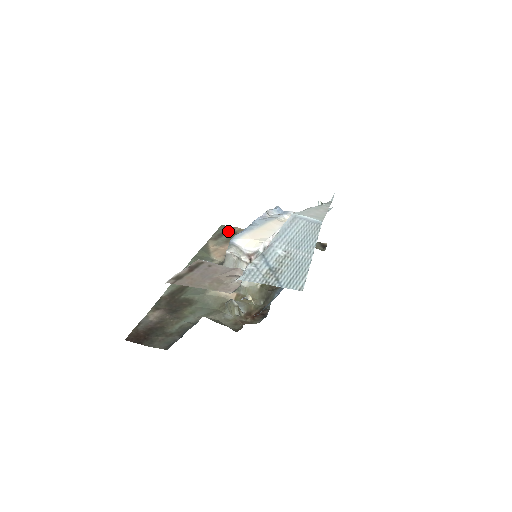
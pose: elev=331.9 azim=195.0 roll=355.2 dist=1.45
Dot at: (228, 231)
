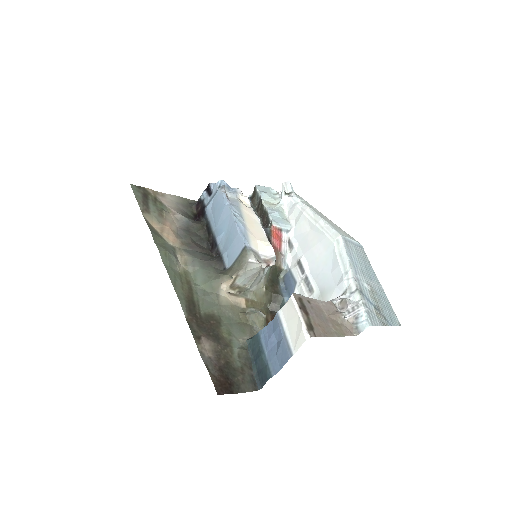
Dot at: (146, 196)
